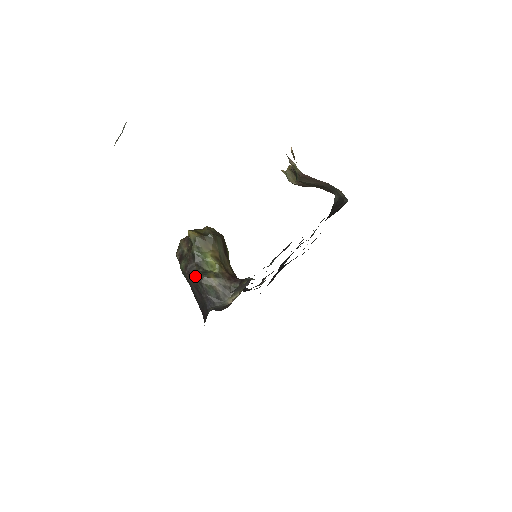
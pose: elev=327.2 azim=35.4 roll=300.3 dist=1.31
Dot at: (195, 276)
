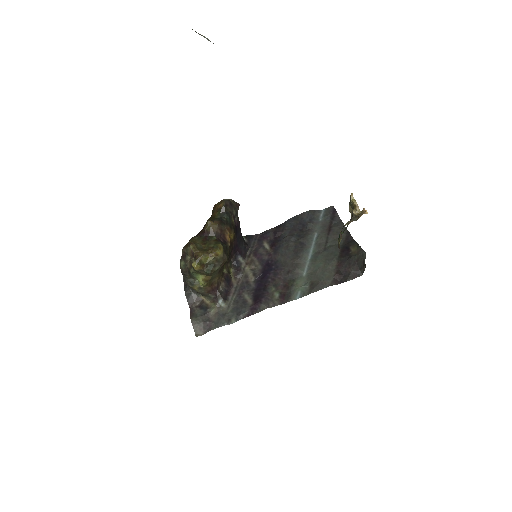
Dot at: (185, 280)
